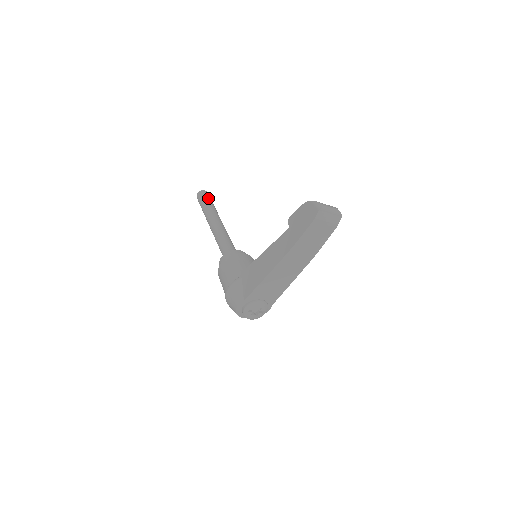
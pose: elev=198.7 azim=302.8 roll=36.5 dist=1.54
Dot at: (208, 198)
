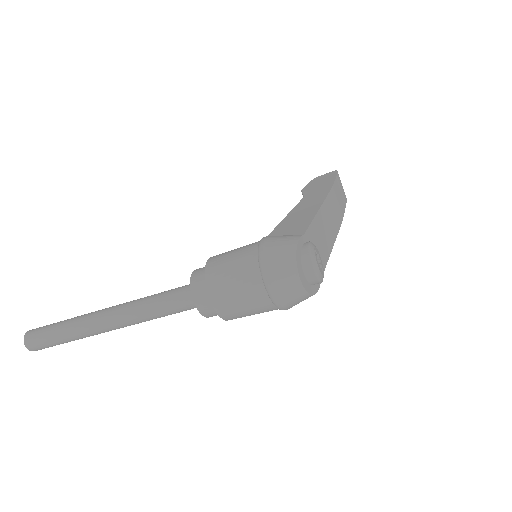
Dot at: occluded
